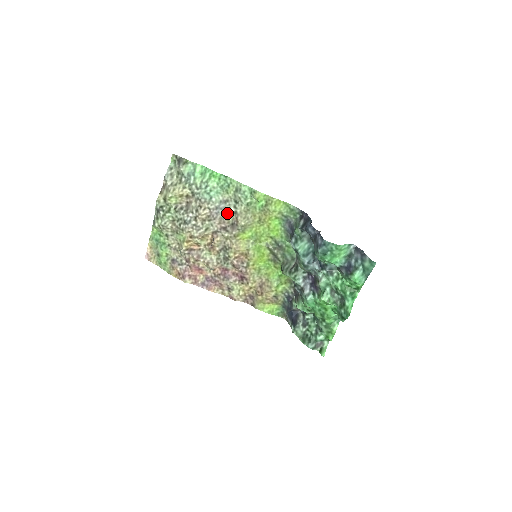
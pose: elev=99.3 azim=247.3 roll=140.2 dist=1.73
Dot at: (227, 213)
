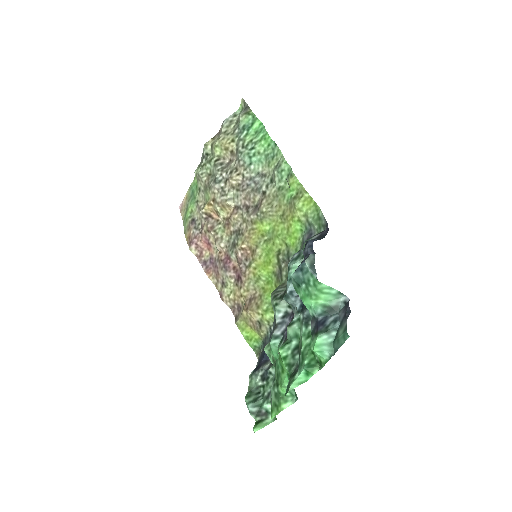
Dot at: (257, 190)
